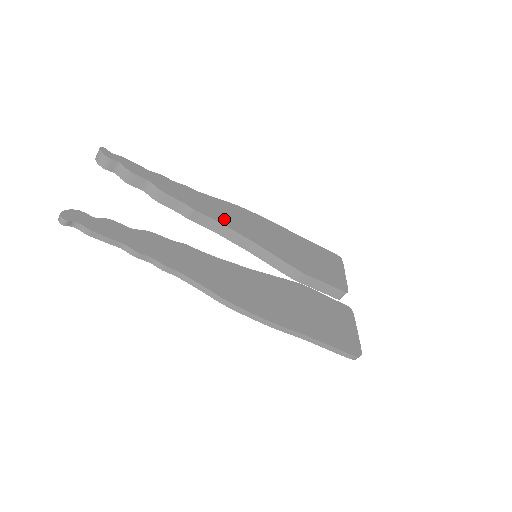
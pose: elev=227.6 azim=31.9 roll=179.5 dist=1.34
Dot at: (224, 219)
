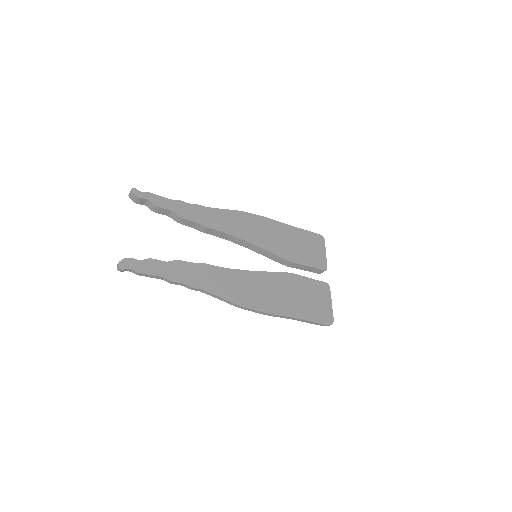
Dot at: (230, 229)
